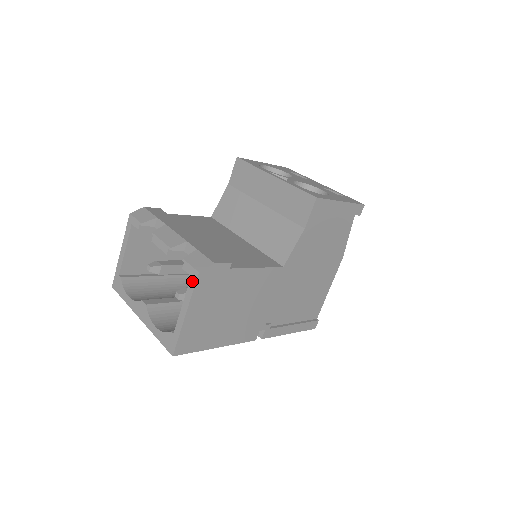
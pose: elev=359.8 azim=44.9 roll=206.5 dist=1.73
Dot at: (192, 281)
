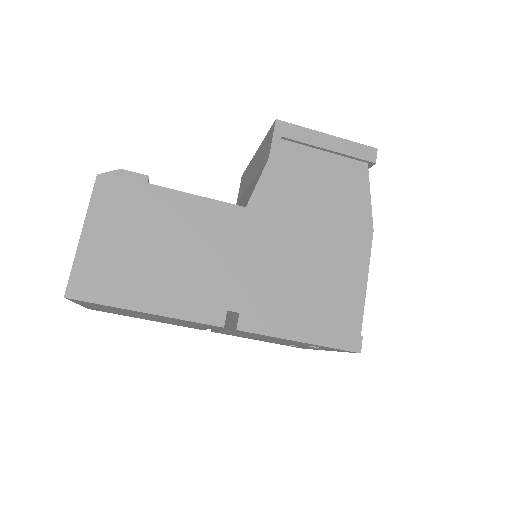
Dot at: (93, 191)
